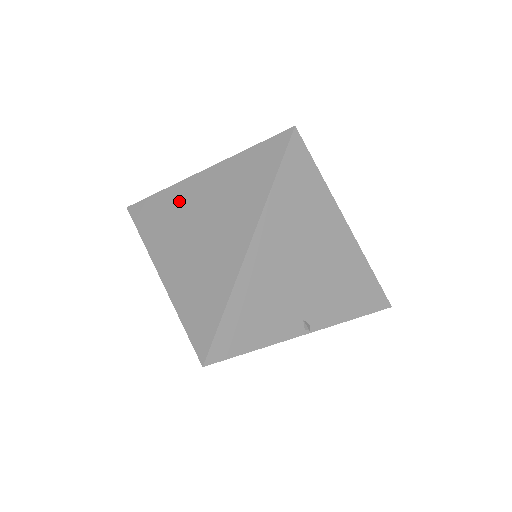
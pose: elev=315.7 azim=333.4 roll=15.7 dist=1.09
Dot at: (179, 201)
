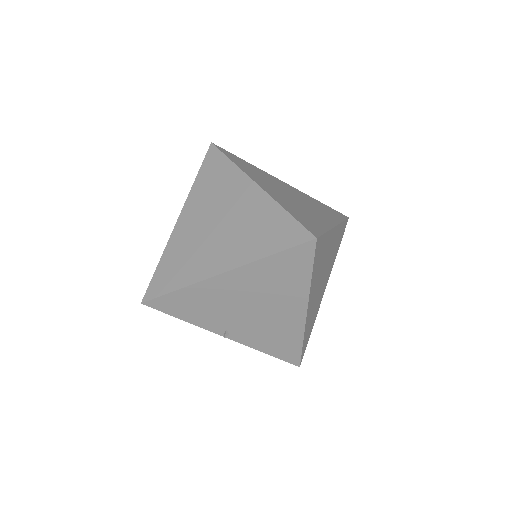
Dot at: (230, 186)
